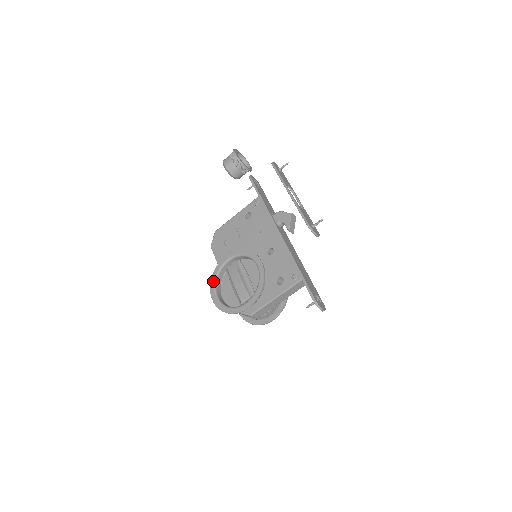
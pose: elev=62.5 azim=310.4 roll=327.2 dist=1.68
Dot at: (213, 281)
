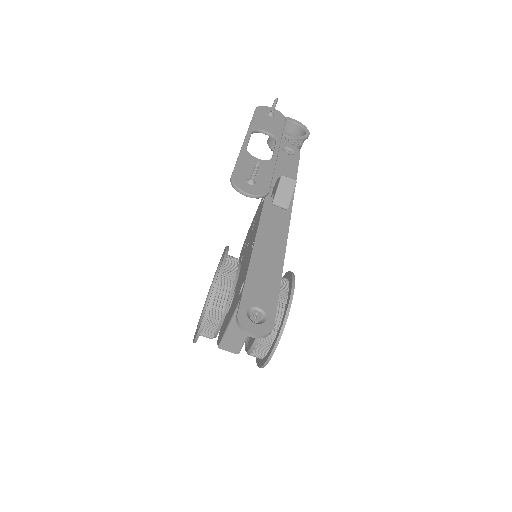
Dot at: occluded
